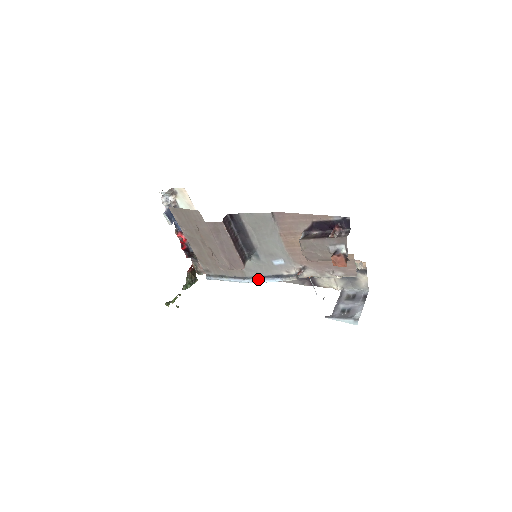
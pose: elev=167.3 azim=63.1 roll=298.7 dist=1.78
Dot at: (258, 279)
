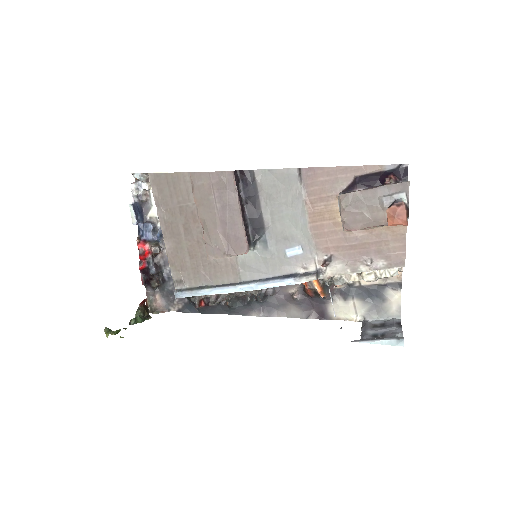
Dot at: (259, 282)
